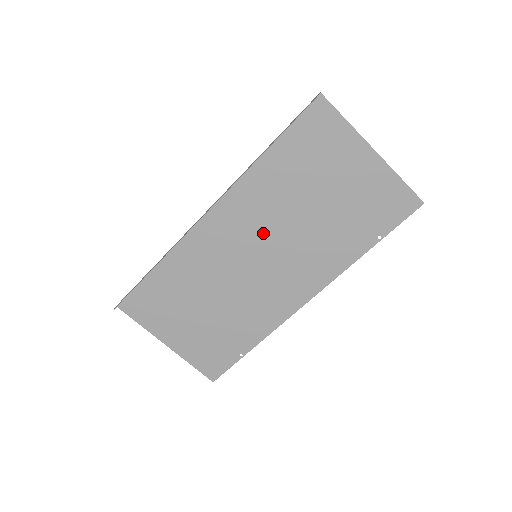
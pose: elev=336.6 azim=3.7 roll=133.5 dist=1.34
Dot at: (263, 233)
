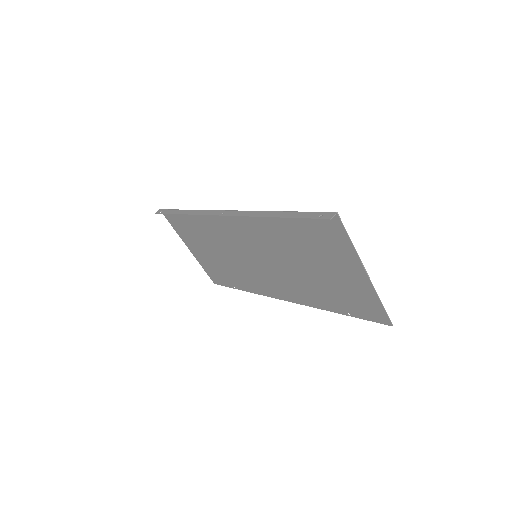
Dot at: (264, 250)
